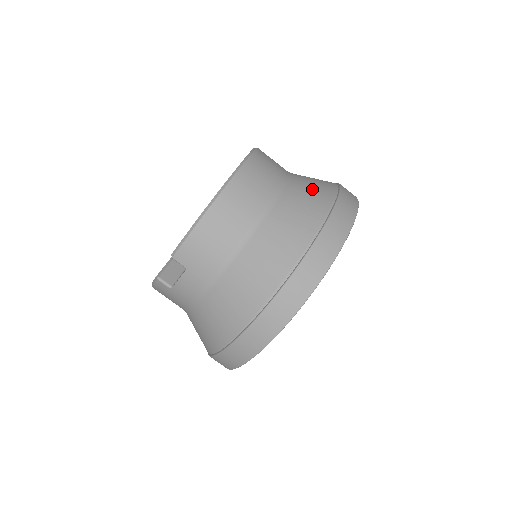
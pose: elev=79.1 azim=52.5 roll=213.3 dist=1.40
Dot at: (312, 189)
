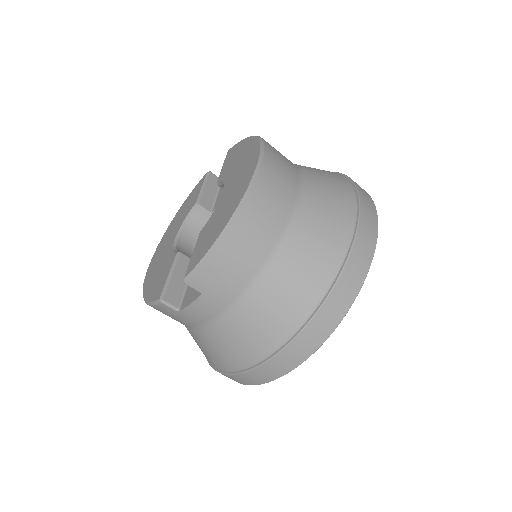
Dot at: (331, 191)
